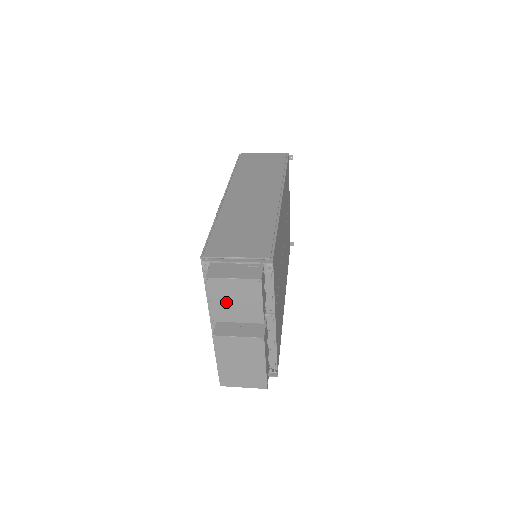
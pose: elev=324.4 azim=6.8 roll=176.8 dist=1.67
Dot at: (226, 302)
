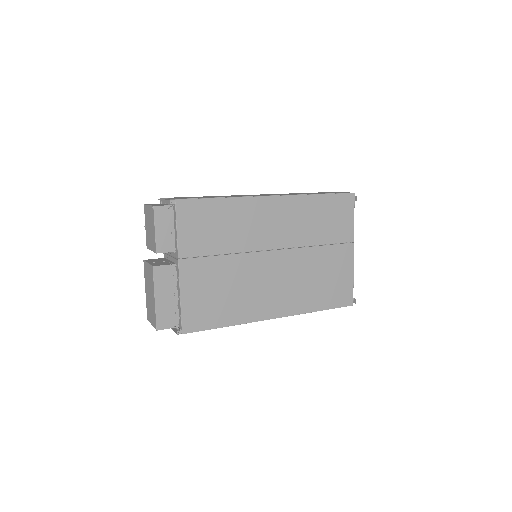
Dot at: (148, 229)
